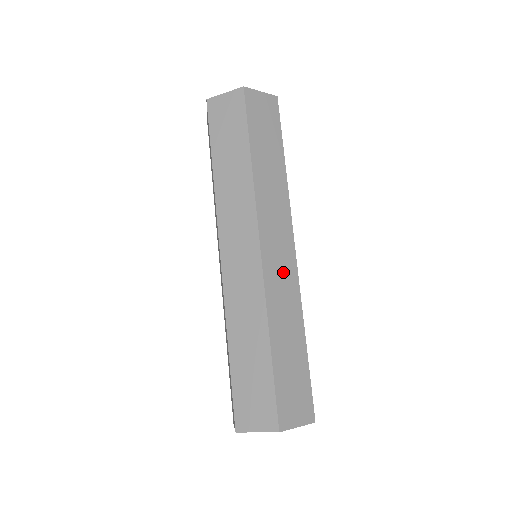
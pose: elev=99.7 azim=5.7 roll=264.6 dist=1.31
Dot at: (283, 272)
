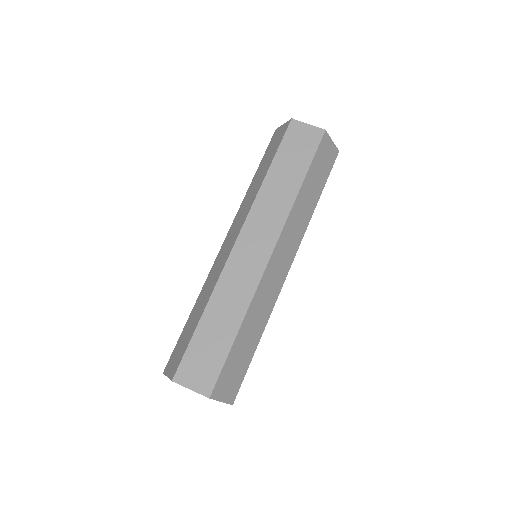
Dot at: (274, 281)
